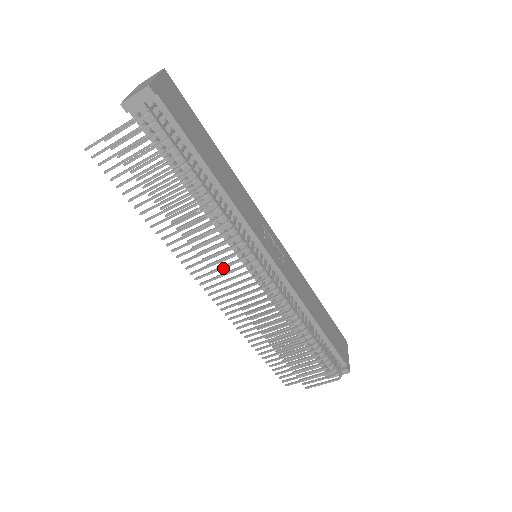
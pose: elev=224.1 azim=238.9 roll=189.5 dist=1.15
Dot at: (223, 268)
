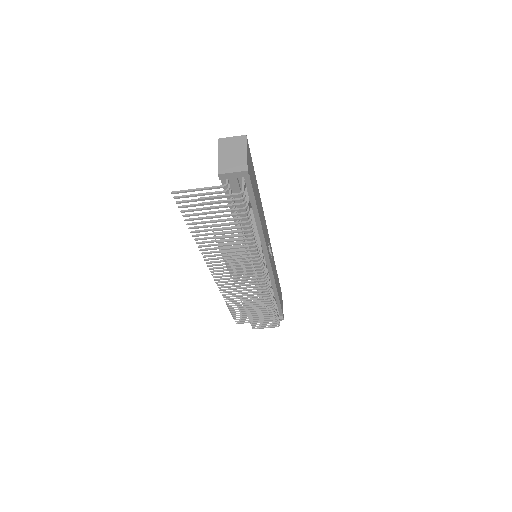
Dot at: occluded
